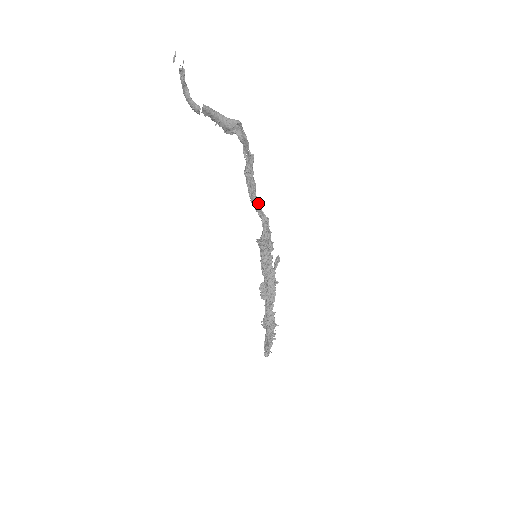
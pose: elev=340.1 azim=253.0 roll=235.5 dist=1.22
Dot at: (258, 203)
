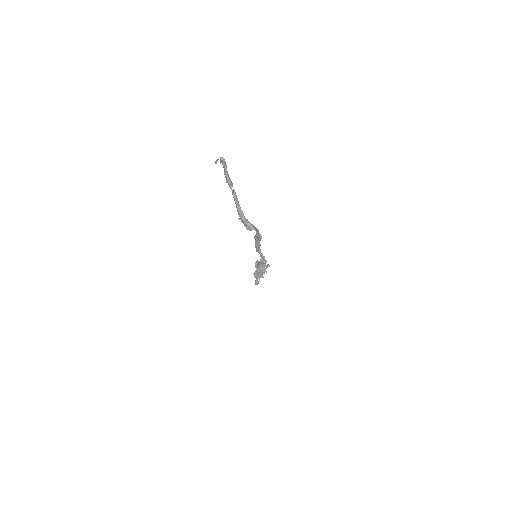
Dot at: (260, 252)
